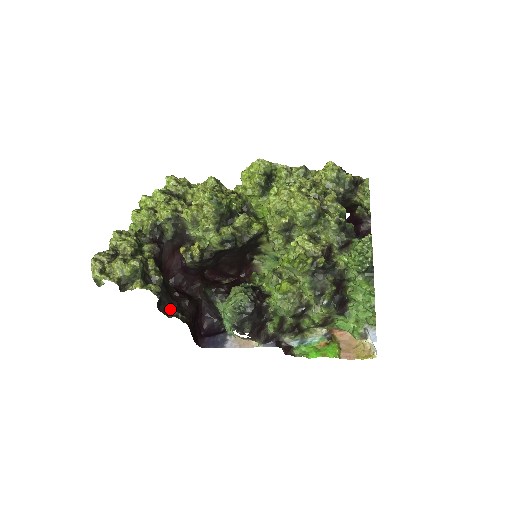
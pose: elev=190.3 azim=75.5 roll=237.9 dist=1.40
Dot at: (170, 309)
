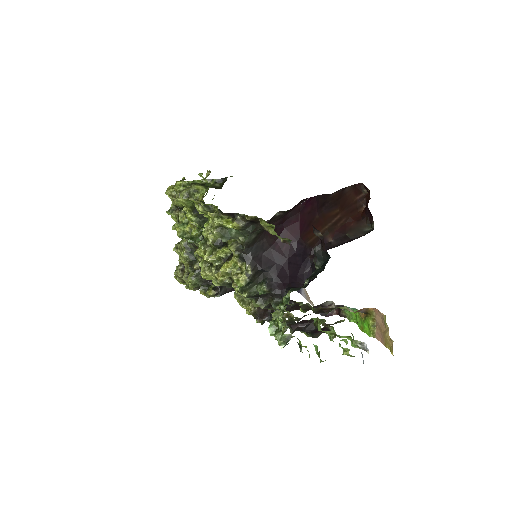
Dot at: occluded
